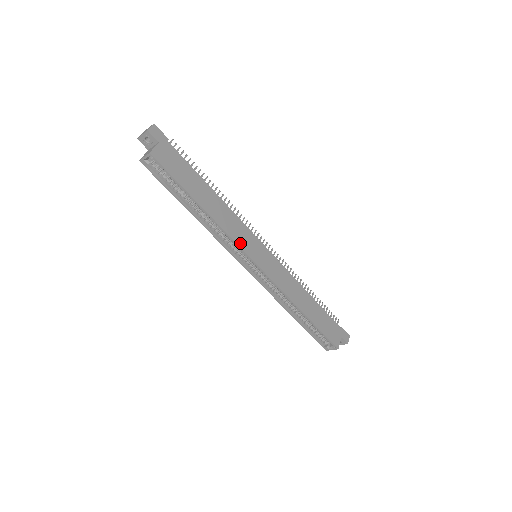
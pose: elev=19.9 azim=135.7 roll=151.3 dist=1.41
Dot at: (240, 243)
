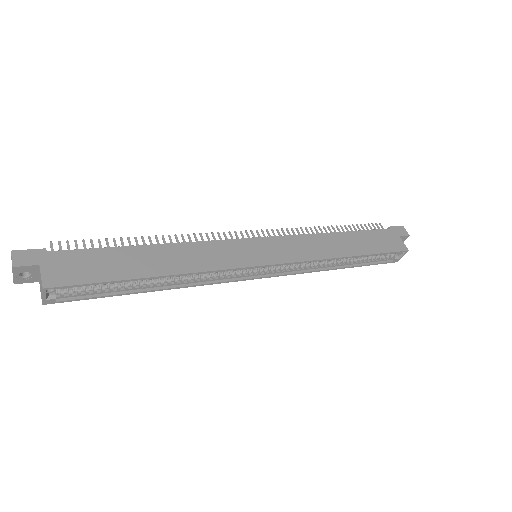
Dot at: (231, 265)
